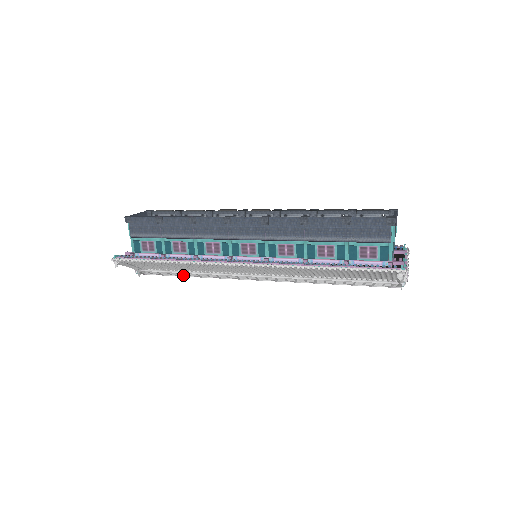
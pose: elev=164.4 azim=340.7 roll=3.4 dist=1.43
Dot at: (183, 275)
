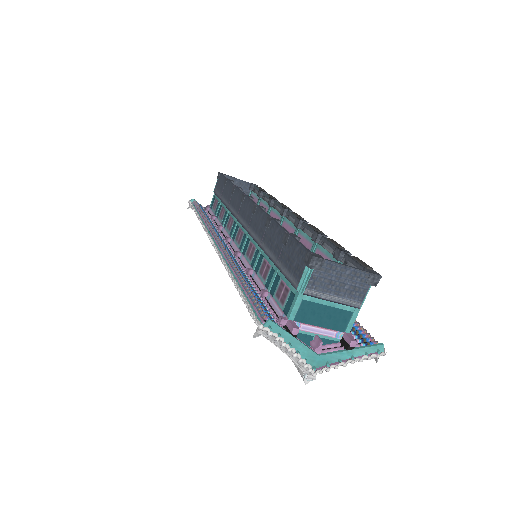
Dot at: occluded
